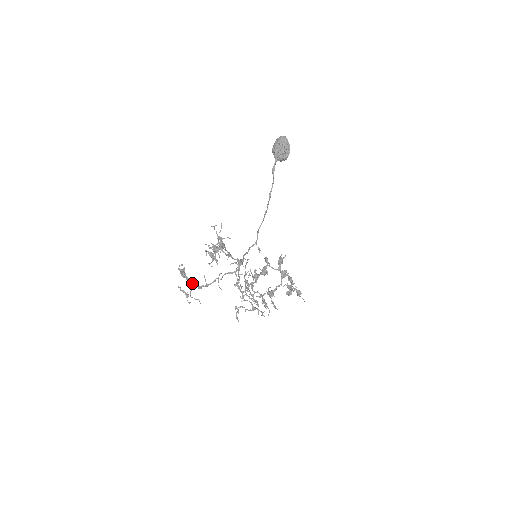
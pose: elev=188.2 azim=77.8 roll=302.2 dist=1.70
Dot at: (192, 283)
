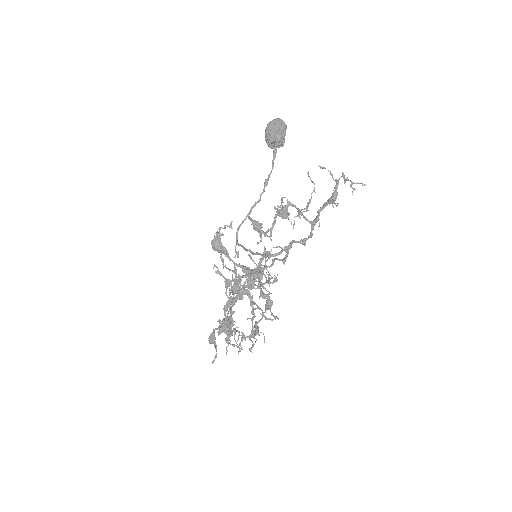
Dot at: occluded
